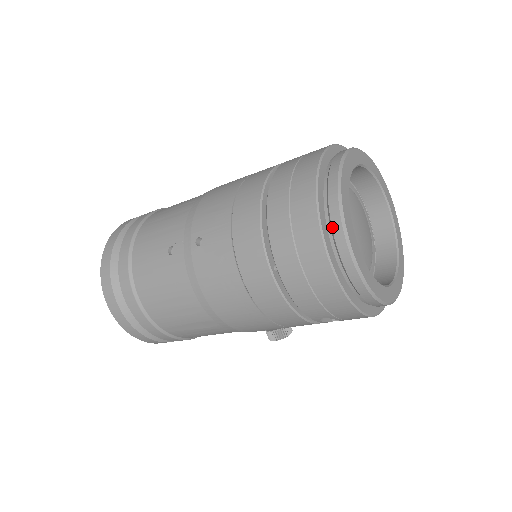
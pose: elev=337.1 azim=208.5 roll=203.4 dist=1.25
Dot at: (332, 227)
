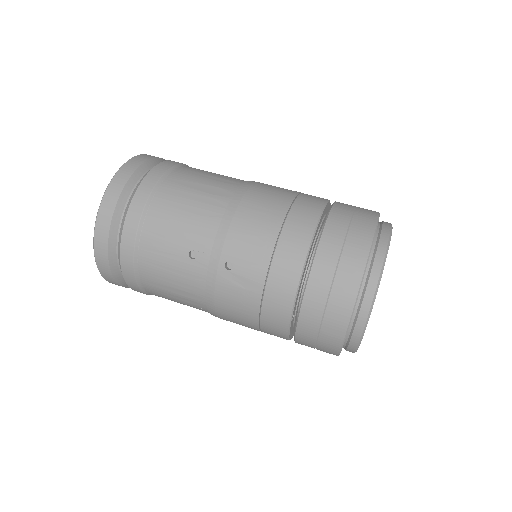
Dot at: (358, 318)
